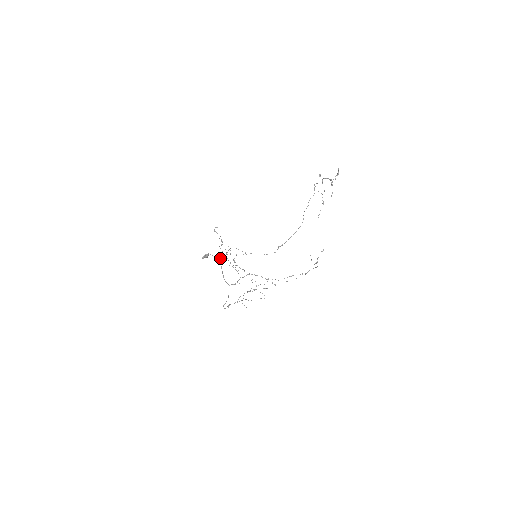
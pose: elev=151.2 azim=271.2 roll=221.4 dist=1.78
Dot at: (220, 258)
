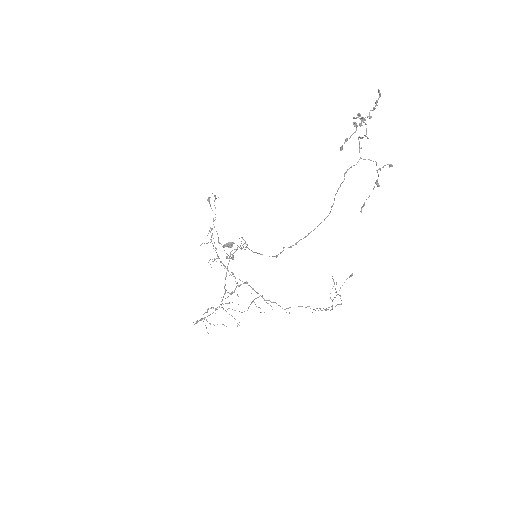
Dot at: (201, 244)
